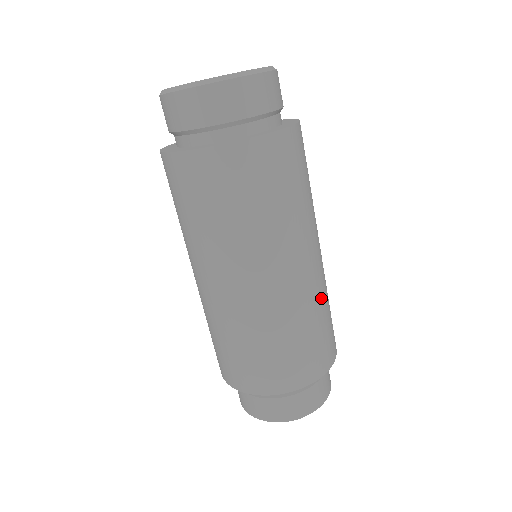
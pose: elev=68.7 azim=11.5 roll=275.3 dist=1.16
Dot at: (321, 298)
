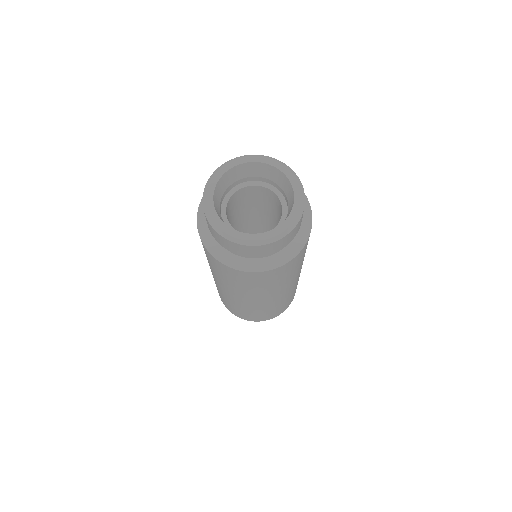
Dot at: occluded
